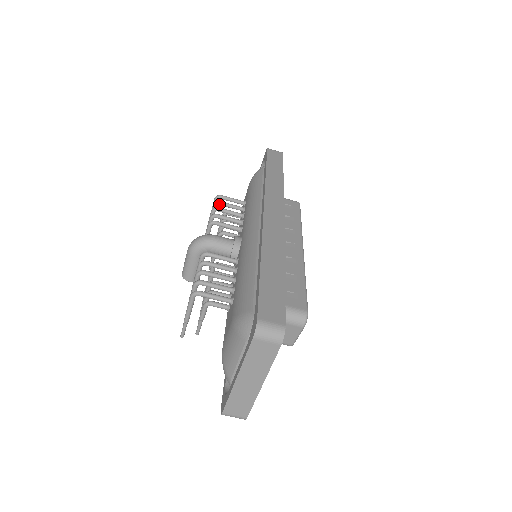
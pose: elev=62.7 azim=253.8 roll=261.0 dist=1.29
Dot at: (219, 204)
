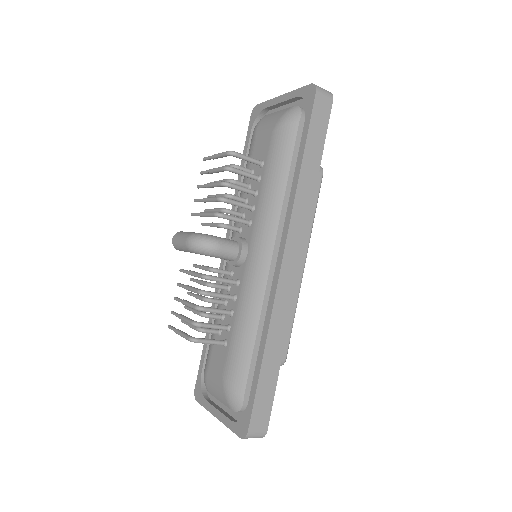
Dot at: occluded
